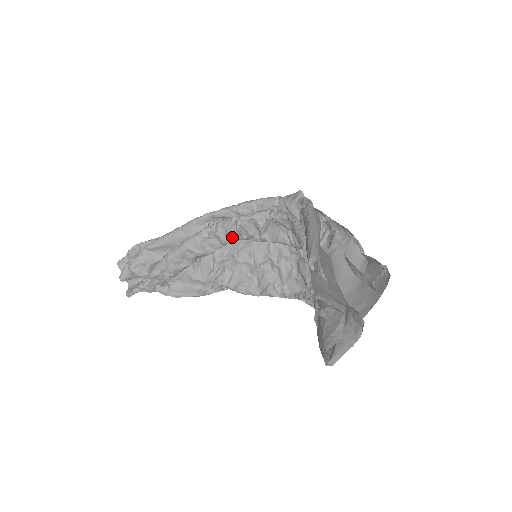
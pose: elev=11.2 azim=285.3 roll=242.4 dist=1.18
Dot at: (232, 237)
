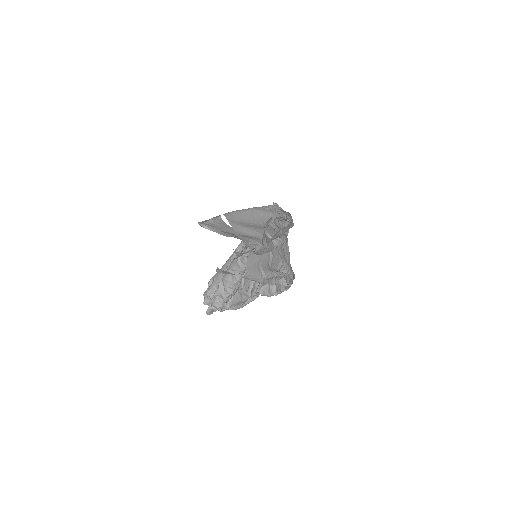
Dot at: occluded
